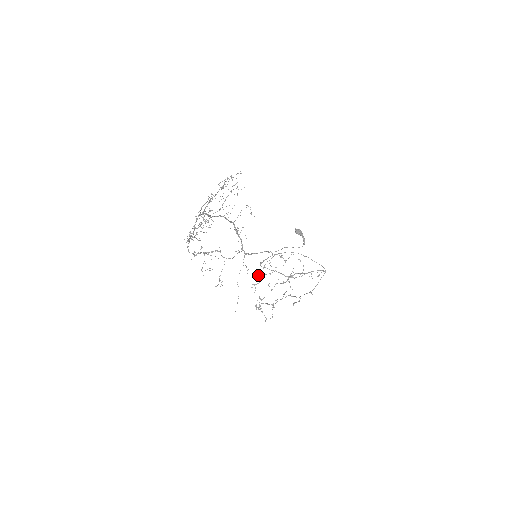
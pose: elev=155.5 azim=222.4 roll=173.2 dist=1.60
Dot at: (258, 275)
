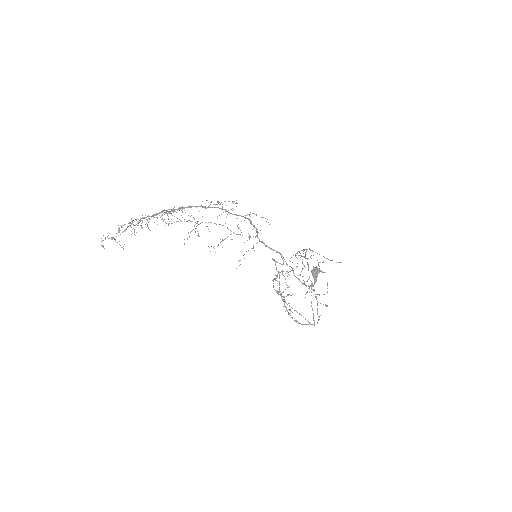
Dot at: (293, 255)
